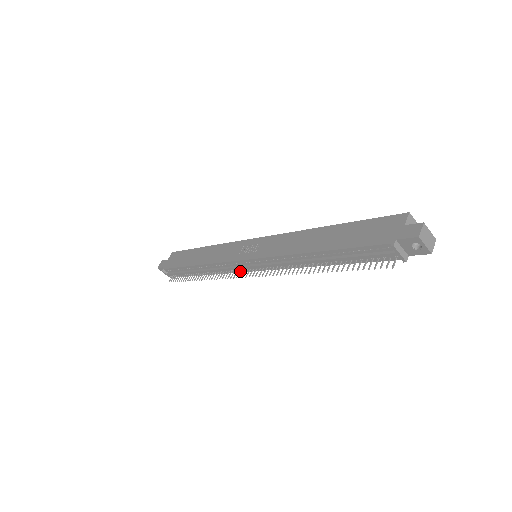
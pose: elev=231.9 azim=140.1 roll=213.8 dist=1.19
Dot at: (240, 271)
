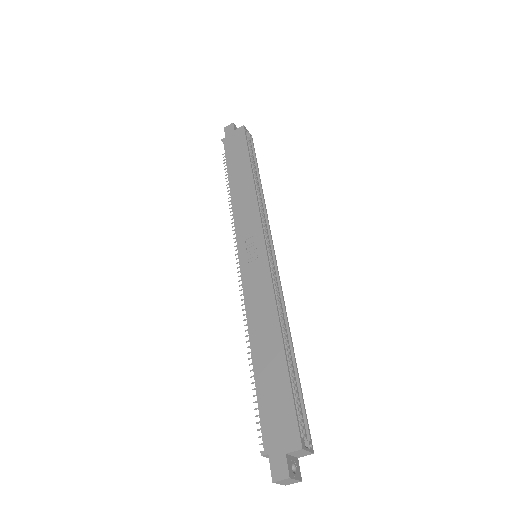
Dot at: occluded
